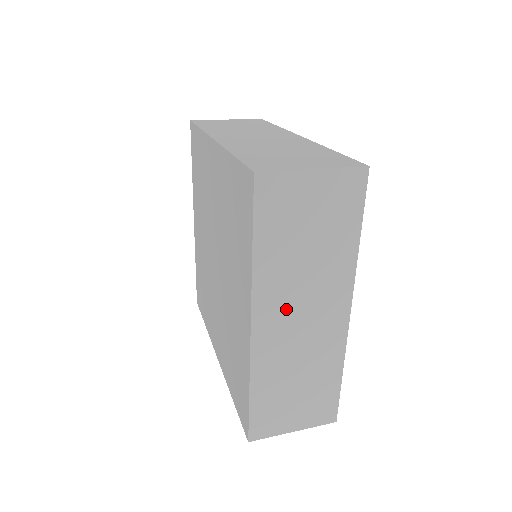
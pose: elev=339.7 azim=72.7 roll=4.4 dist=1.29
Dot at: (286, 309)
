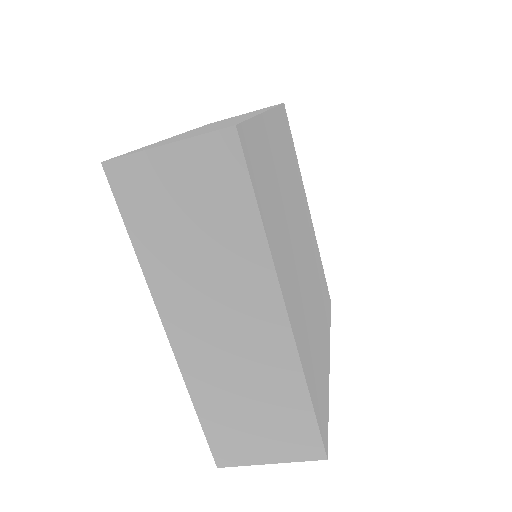
Dot at: (200, 313)
